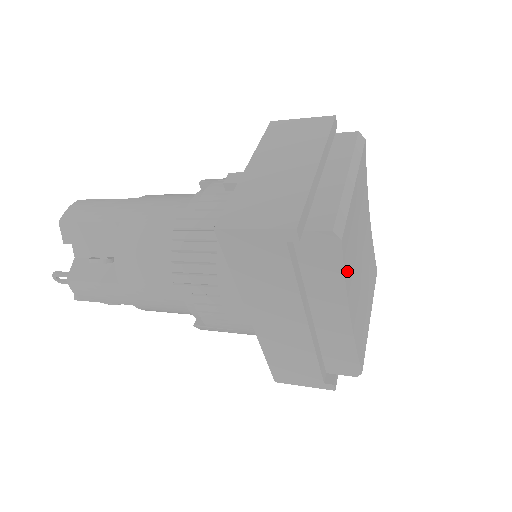
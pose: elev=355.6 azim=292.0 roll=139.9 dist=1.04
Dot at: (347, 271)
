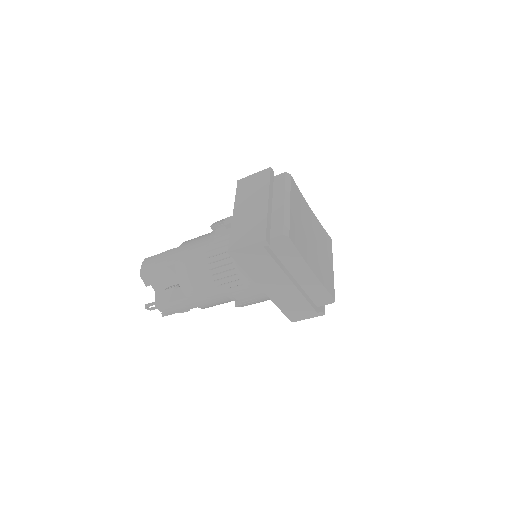
Dot at: (301, 249)
